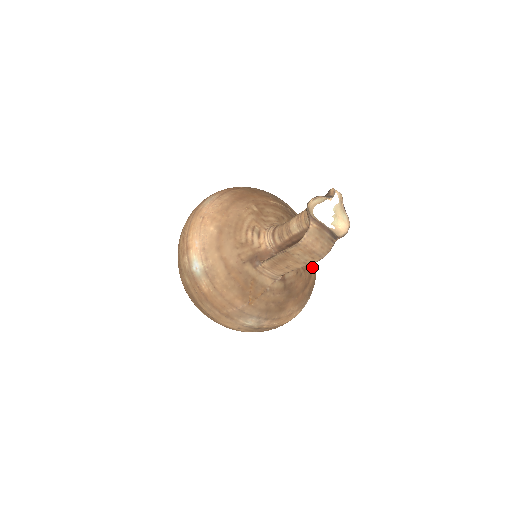
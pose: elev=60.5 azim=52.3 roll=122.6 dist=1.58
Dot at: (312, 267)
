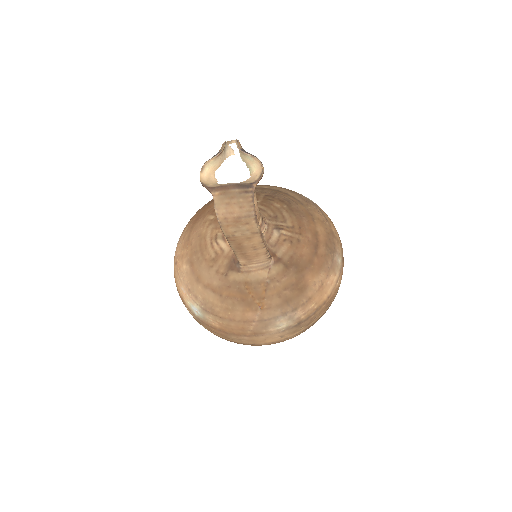
Dot at: (312, 223)
